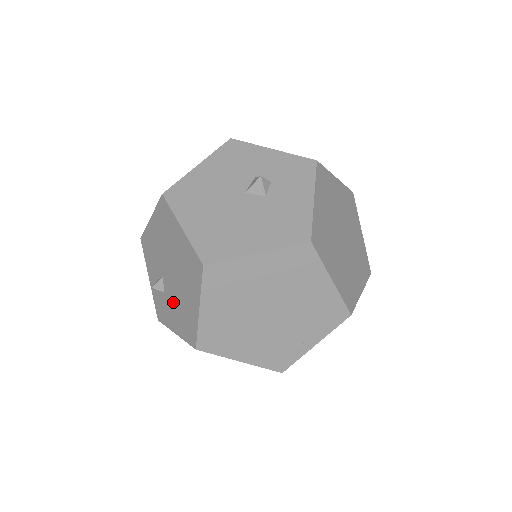
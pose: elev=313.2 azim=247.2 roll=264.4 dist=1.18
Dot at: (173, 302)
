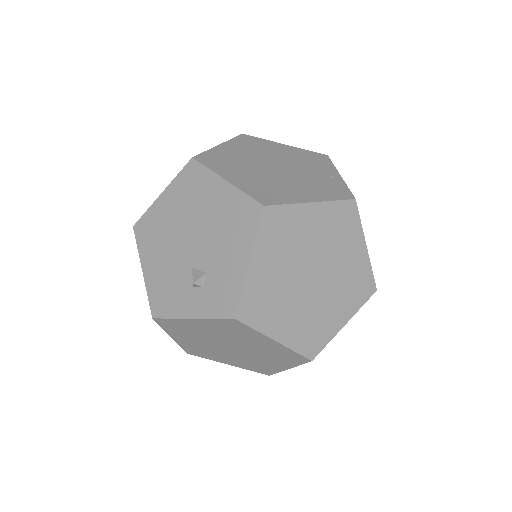
Dot at: (216, 249)
